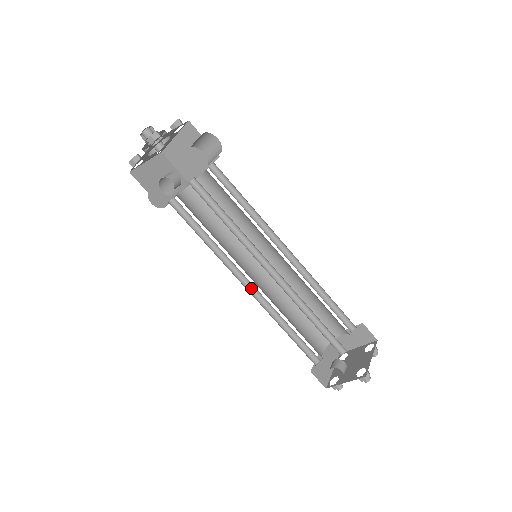
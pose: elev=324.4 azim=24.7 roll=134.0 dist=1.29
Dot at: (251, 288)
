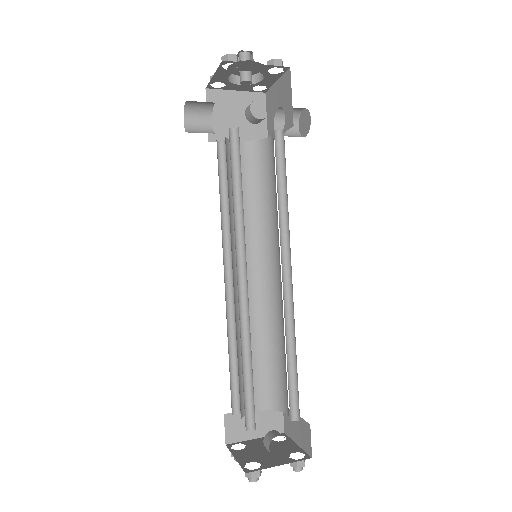
Dot at: (238, 286)
